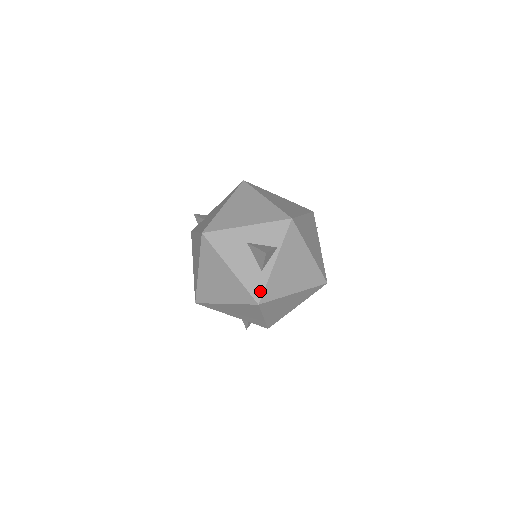
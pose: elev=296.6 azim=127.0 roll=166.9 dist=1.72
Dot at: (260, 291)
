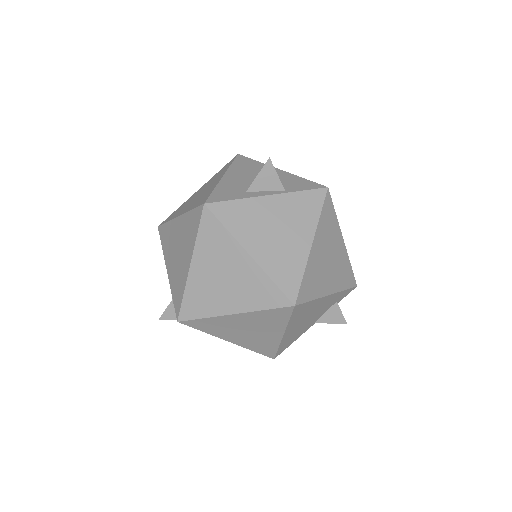
Dot at: (222, 199)
